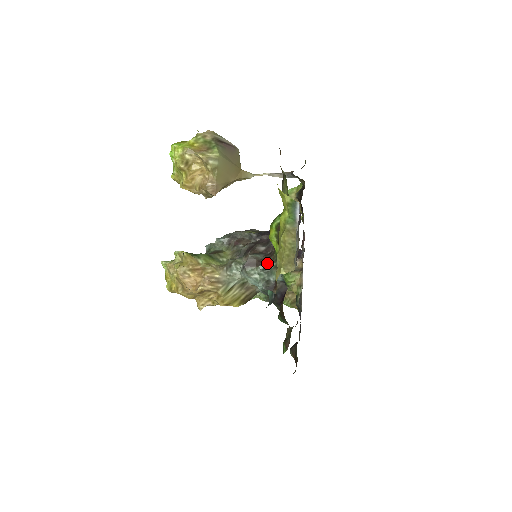
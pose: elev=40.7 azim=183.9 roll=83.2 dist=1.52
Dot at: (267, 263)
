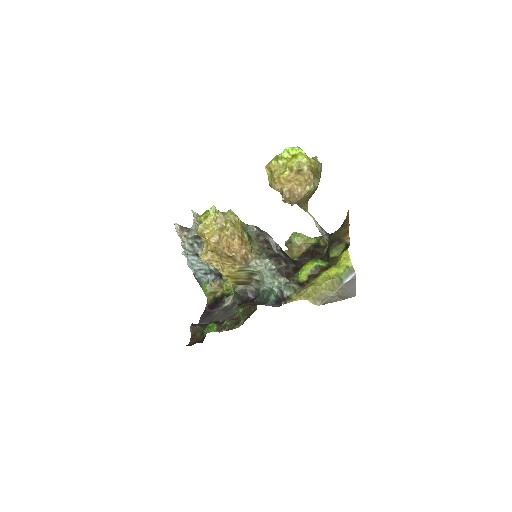
Dot at: (289, 280)
